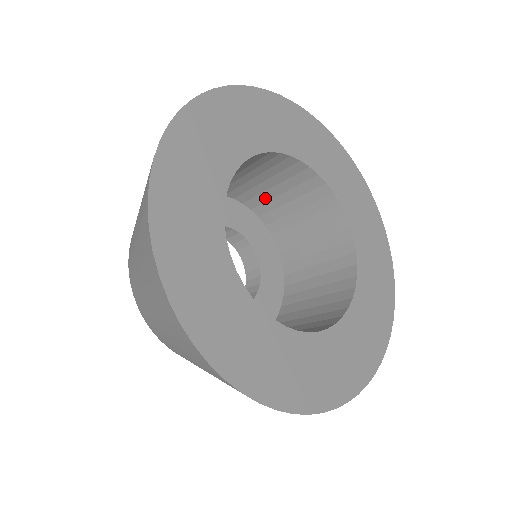
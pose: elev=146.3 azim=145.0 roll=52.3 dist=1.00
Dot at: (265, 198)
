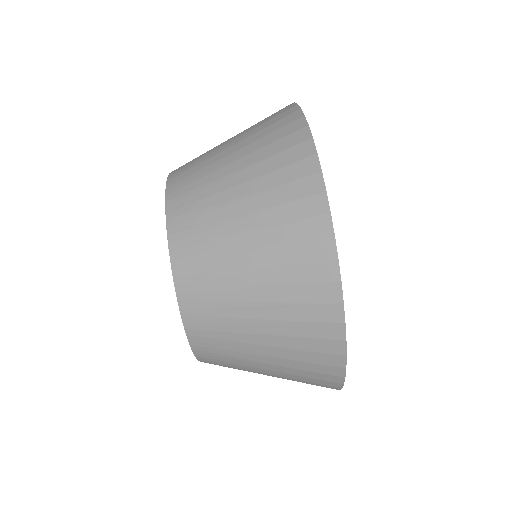
Dot at: occluded
